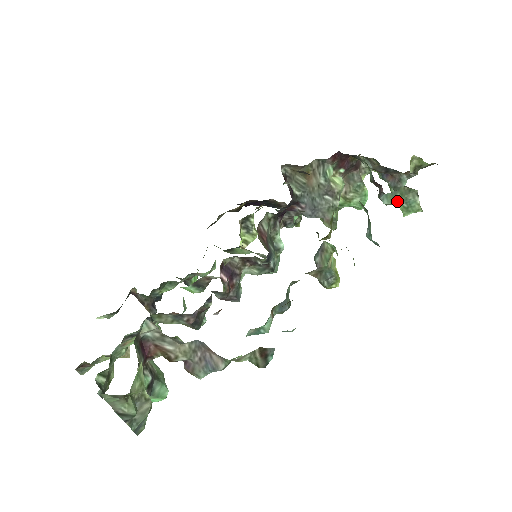
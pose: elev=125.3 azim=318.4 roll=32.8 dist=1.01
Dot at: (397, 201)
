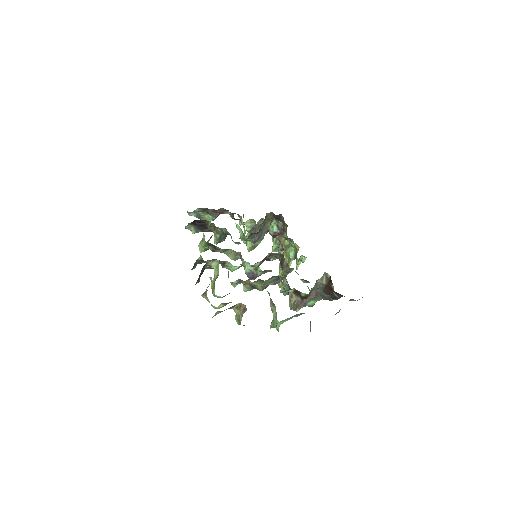
Dot at: occluded
